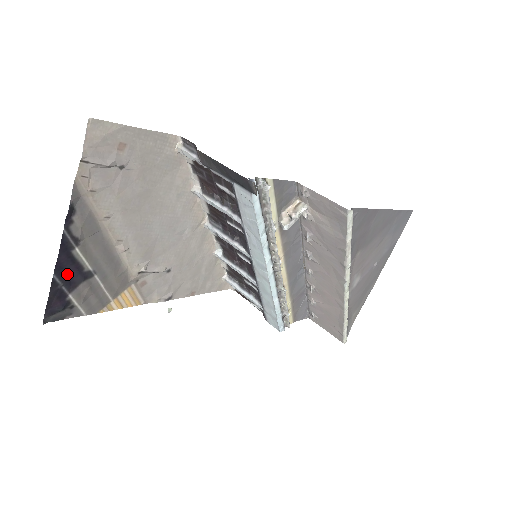
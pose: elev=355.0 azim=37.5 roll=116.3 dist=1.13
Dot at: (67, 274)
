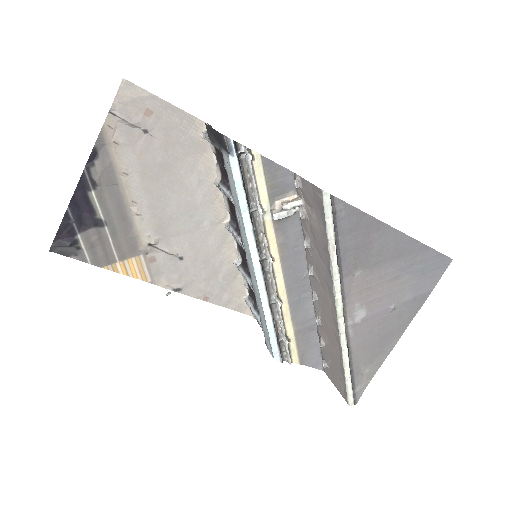
Dot at: (80, 213)
